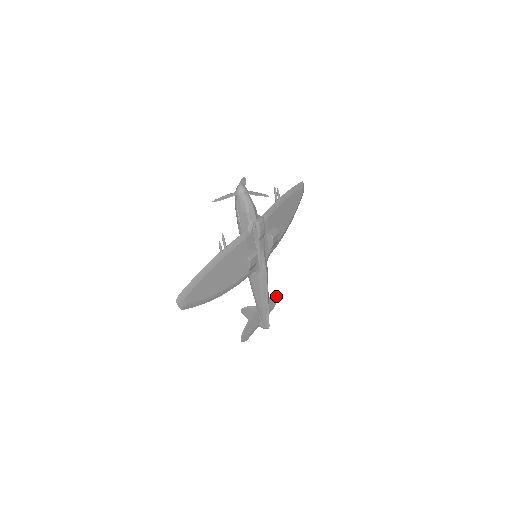
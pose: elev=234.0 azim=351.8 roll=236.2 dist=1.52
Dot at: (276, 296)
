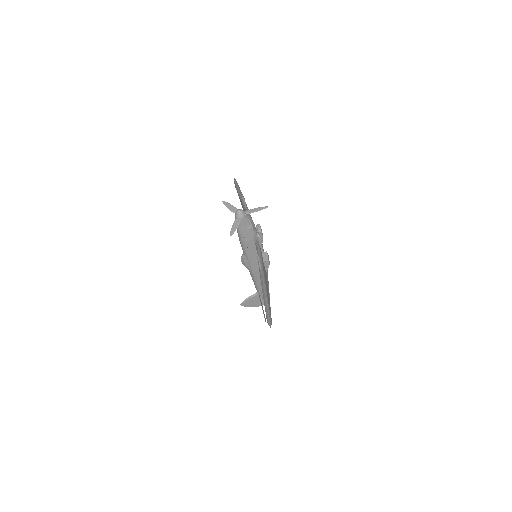
Dot at: occluded
